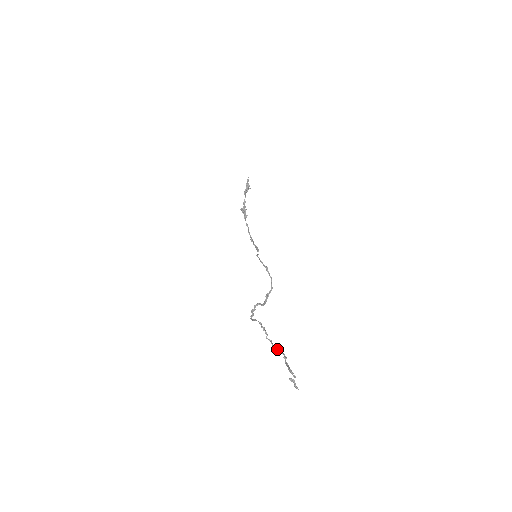
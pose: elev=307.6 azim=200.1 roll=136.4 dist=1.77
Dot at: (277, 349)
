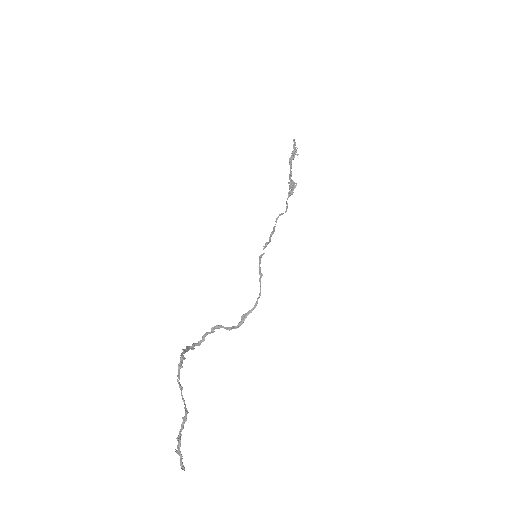
Dot at: occluded
